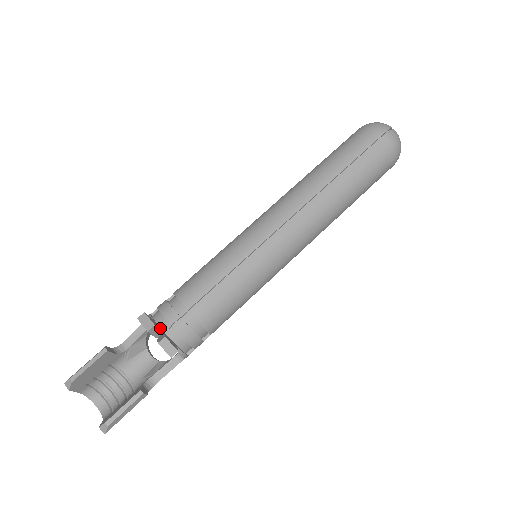
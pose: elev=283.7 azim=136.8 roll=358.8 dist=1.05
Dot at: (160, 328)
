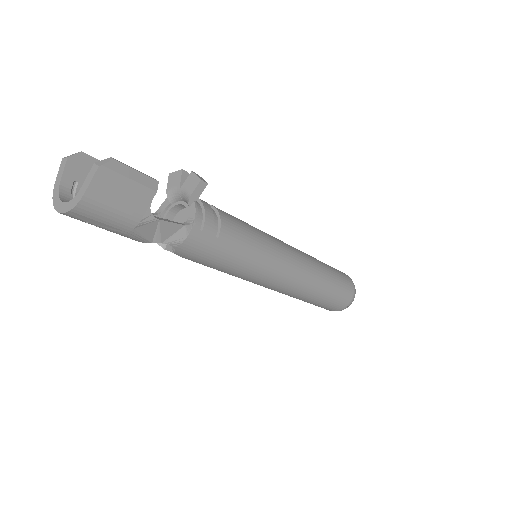
Dot at: occluded
